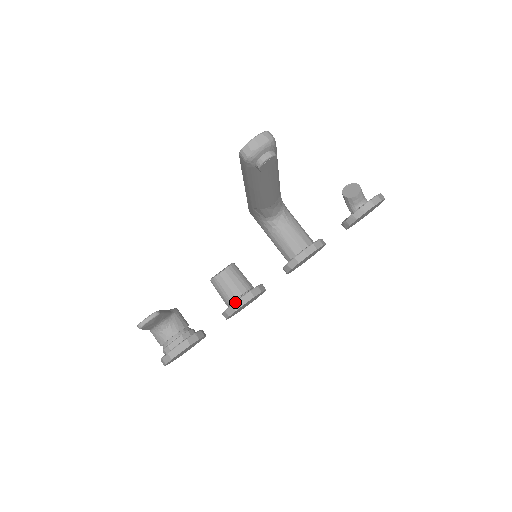
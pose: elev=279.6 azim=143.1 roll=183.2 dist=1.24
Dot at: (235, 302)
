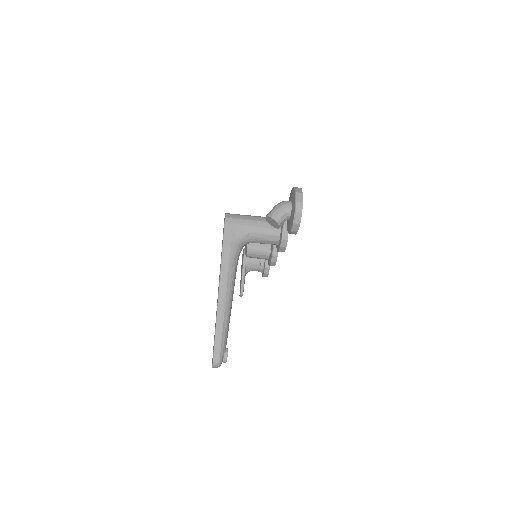
Dot at: occluded
